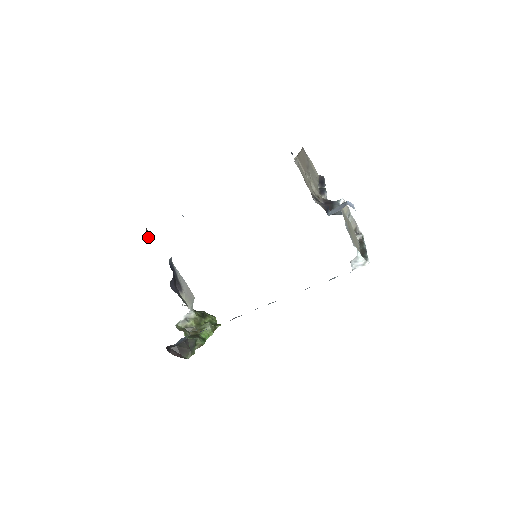
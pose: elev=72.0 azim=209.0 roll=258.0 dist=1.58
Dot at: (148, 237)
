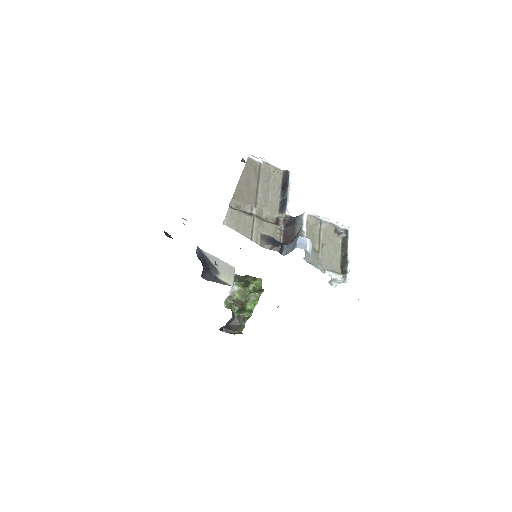
Dot at: (170, 237)
